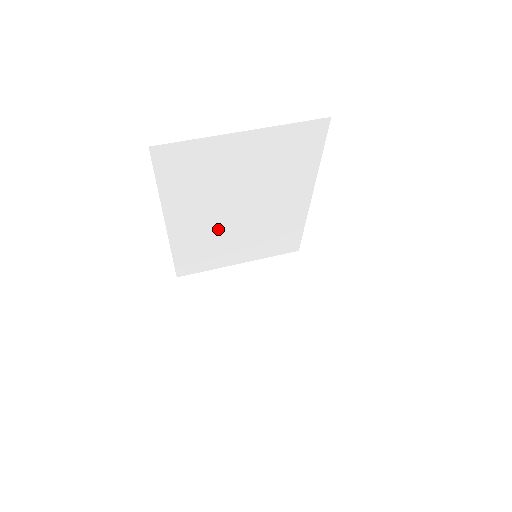
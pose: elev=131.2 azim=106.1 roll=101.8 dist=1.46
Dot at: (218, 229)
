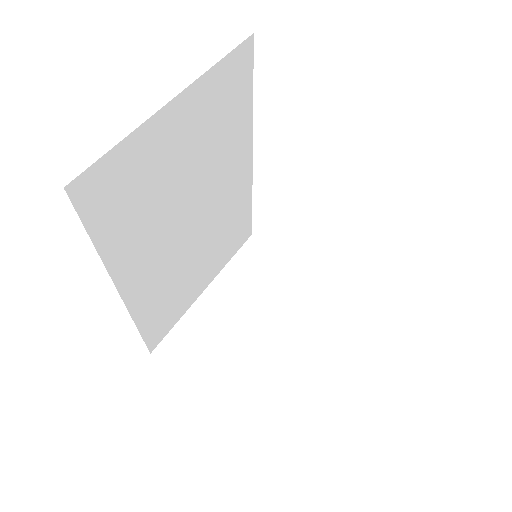
Dot at: (176, 260)
